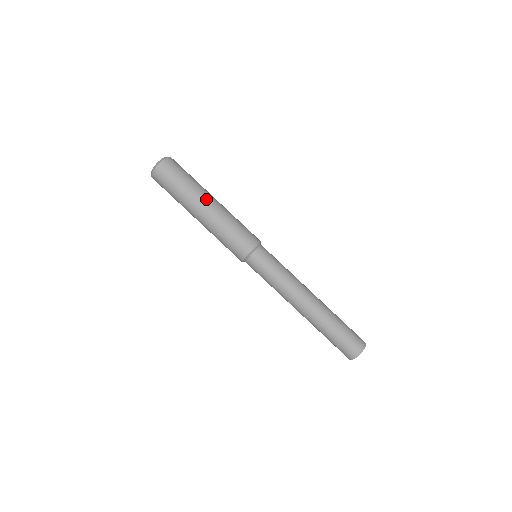
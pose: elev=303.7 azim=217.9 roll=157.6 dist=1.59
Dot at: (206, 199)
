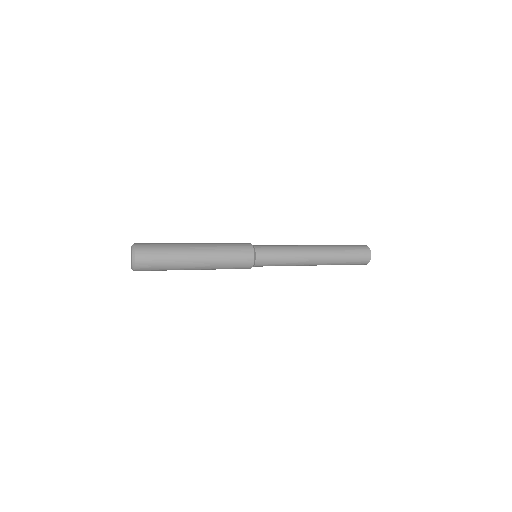
Dot at: (190, 244)
